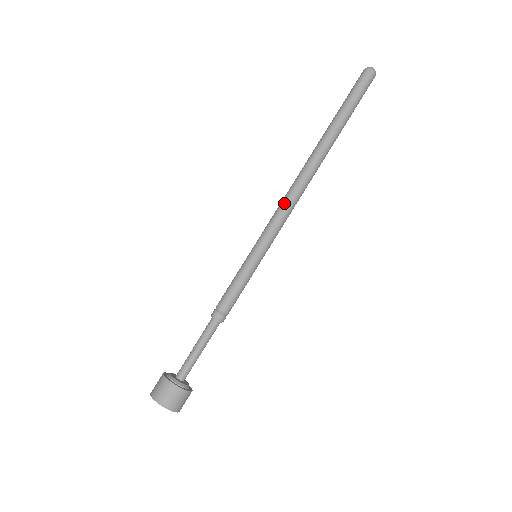
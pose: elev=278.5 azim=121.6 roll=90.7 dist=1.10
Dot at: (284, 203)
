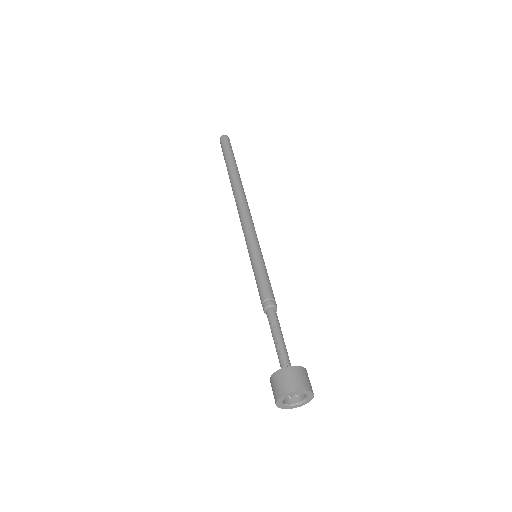
Dot at: (242, 216)
